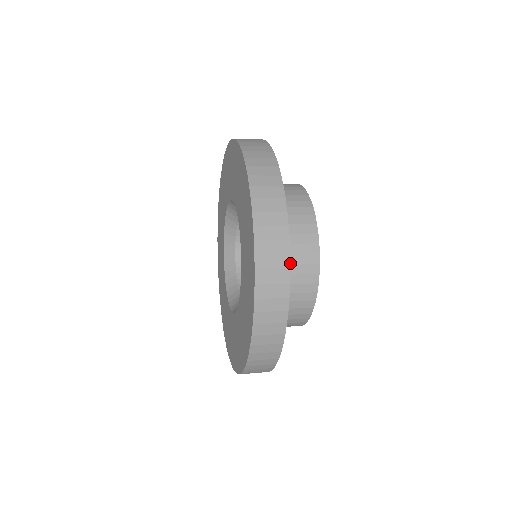
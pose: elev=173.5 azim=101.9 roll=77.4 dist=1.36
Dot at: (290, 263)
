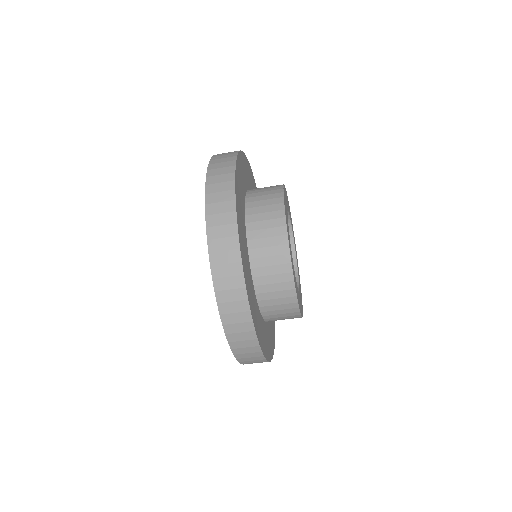
Dot at: occluded
